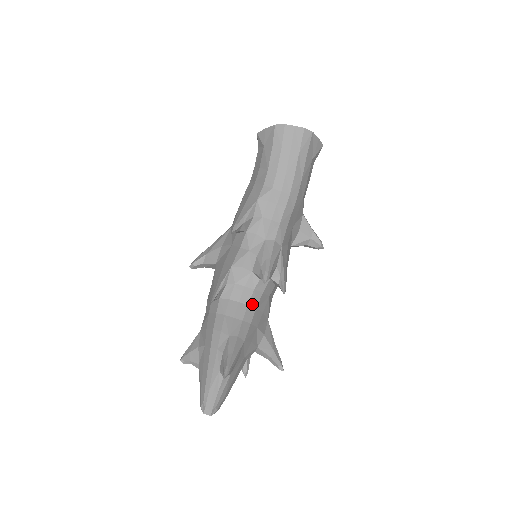
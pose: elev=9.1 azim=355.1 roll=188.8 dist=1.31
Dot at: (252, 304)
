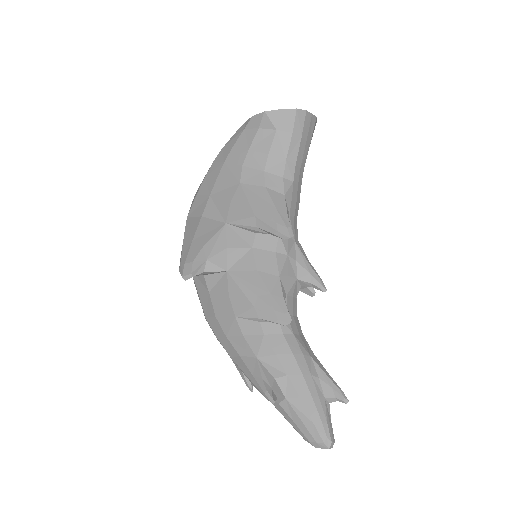
Dot at: (296, 314)
